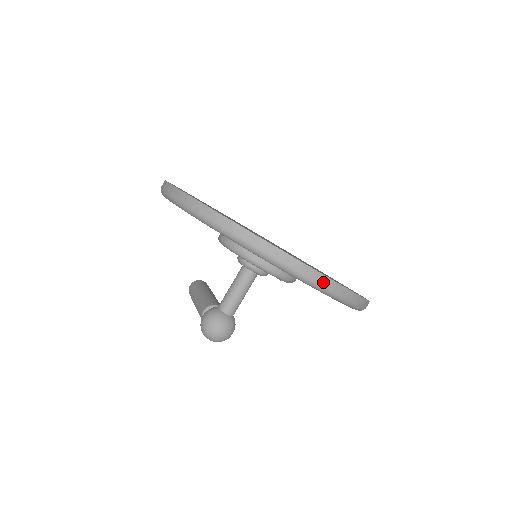
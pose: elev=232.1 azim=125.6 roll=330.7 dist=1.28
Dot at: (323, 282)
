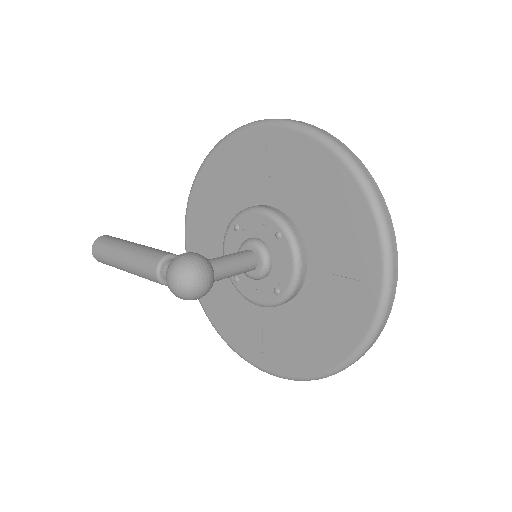
Dot at: (391, 299)
